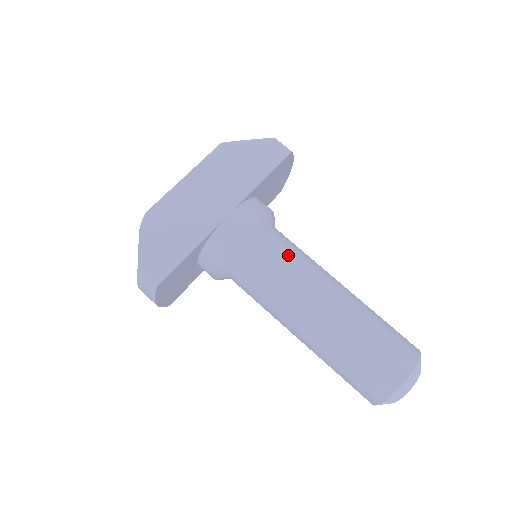
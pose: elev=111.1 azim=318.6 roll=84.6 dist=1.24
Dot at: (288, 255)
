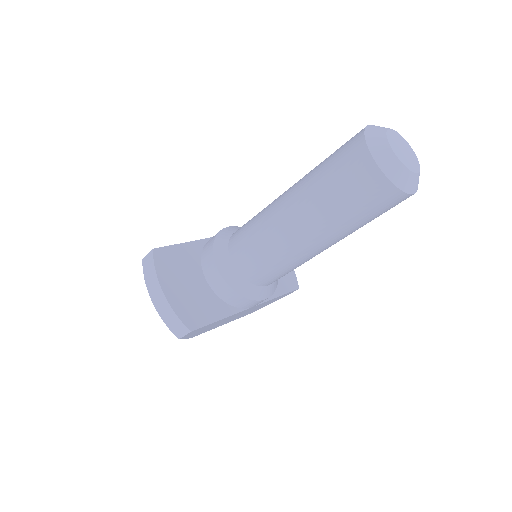
Dot at: occluded
